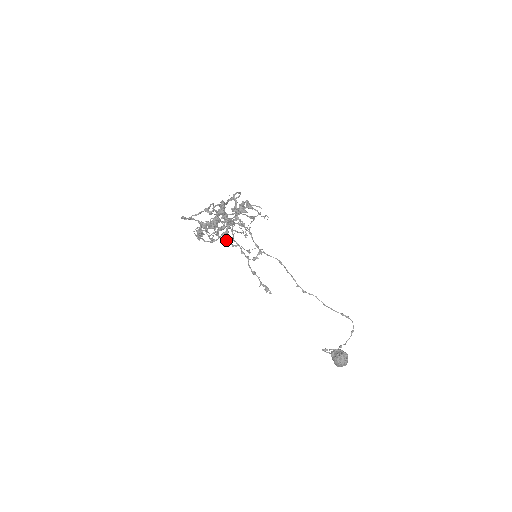
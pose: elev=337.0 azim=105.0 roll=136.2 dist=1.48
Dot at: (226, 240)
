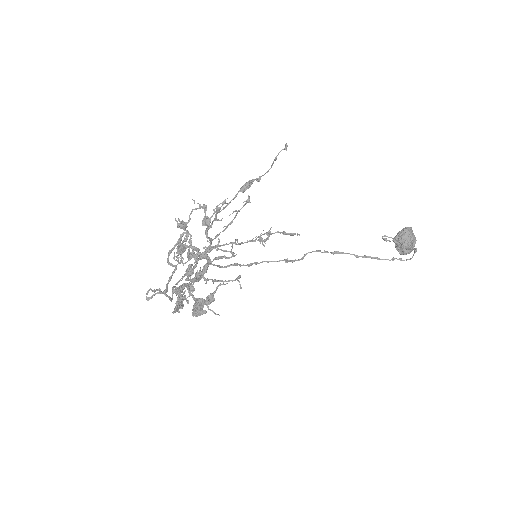
Dot at: (224, 203)
